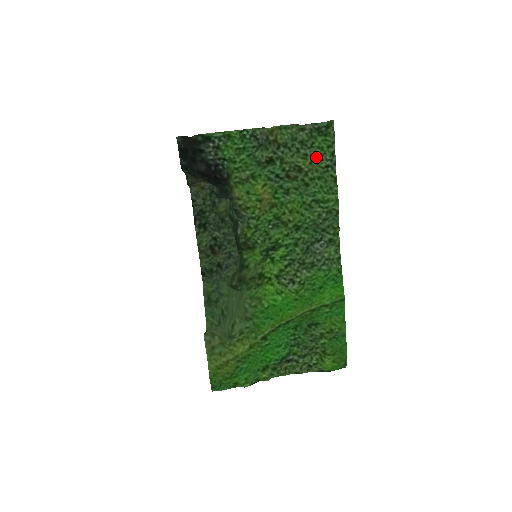
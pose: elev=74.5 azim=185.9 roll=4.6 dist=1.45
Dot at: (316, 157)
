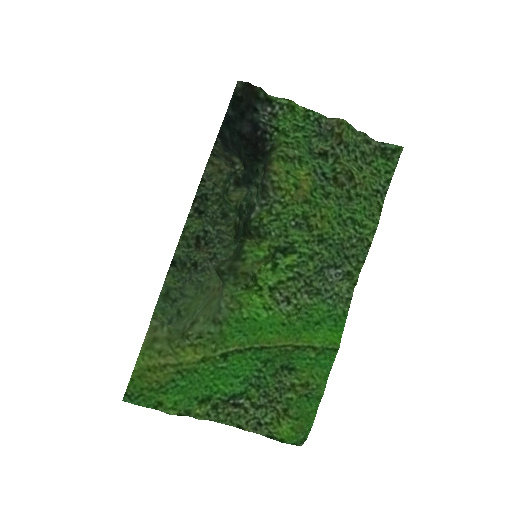
Dot at: (370, 176)
